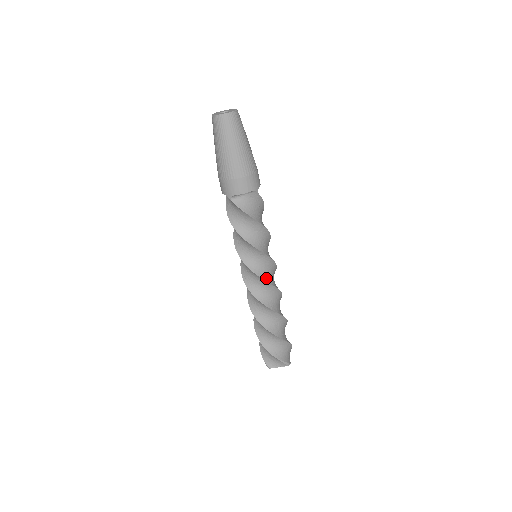
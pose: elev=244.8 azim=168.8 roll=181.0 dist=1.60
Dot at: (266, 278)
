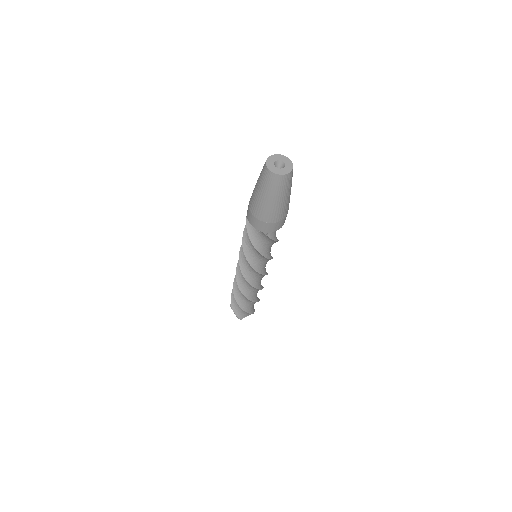
Dot at: (266, 272)
